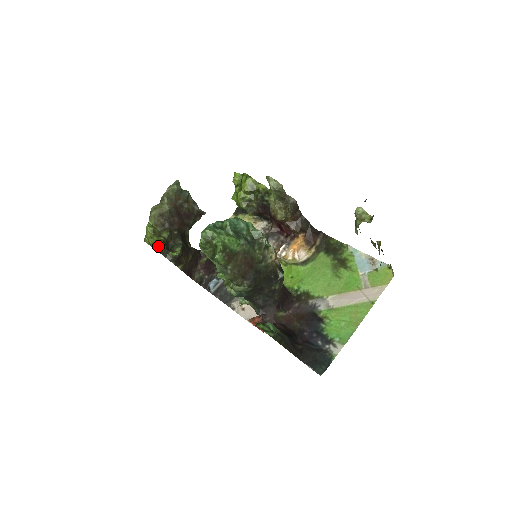
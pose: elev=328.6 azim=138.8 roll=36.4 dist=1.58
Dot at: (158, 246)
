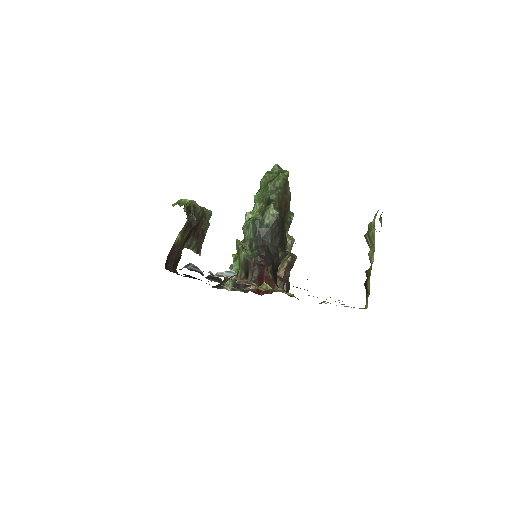
Dot at: (189, 203)
